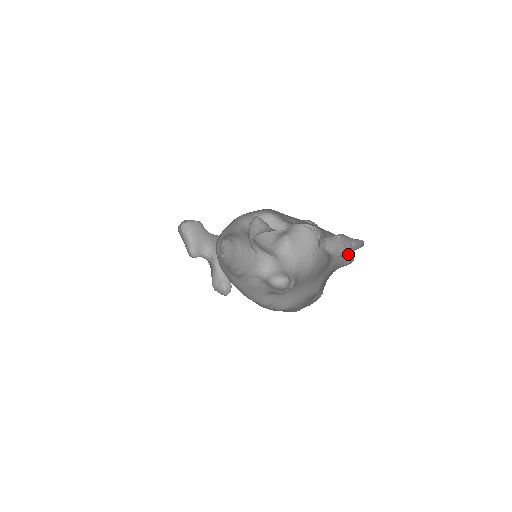
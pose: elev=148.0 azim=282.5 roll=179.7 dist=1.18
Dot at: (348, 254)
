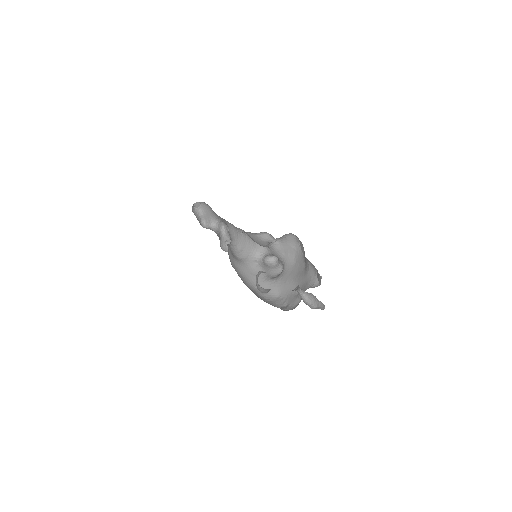
Dot at: (316, 306)
